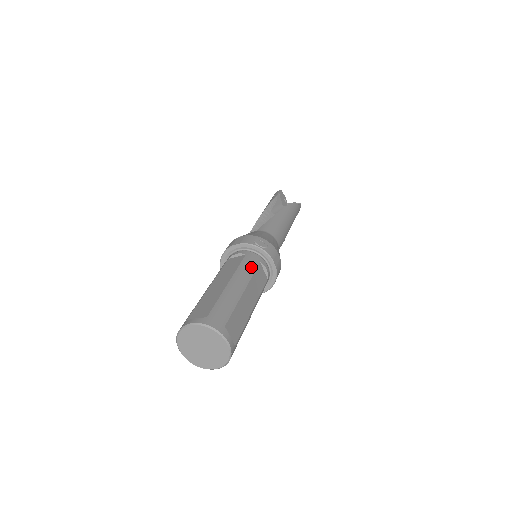
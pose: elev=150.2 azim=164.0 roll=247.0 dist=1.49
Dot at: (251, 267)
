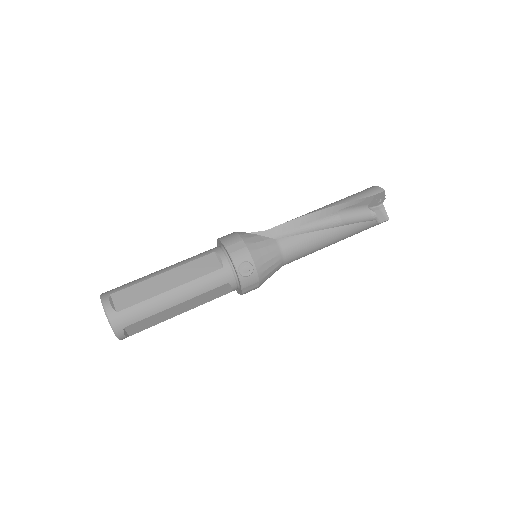
Dot at: (211, 285)
